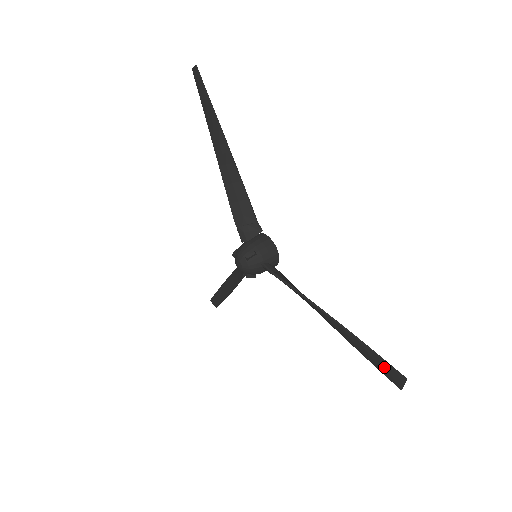
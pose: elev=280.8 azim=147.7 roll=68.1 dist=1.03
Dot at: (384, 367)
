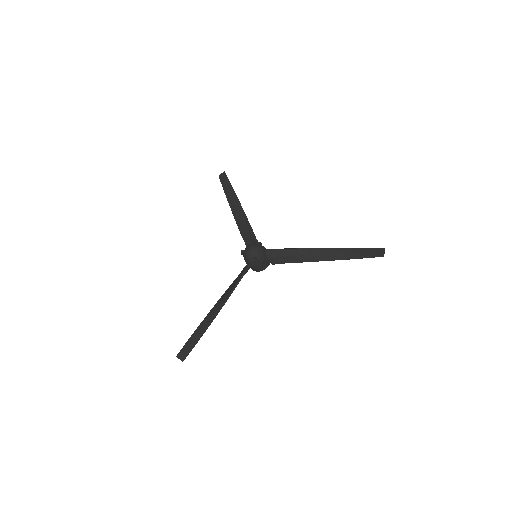
Dot at: (369, 252)
